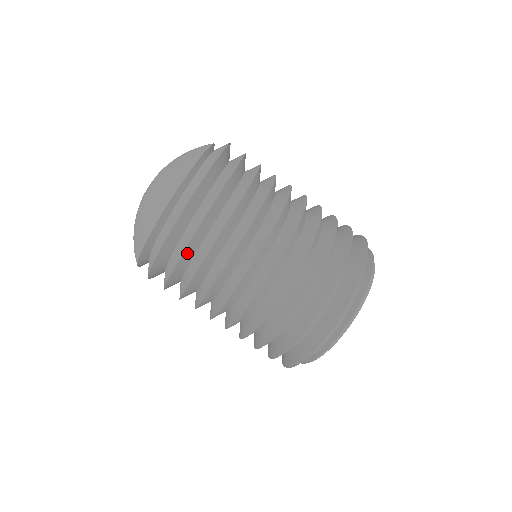
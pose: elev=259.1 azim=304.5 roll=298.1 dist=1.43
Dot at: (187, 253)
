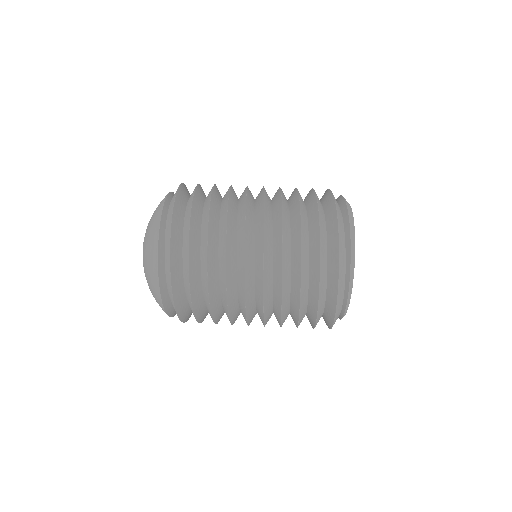
Dot at: (195, 300)
